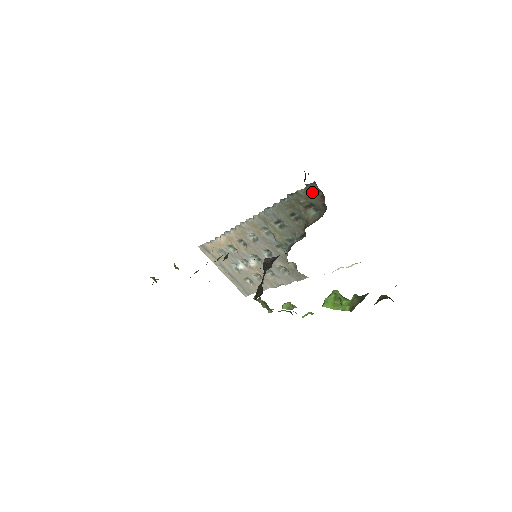
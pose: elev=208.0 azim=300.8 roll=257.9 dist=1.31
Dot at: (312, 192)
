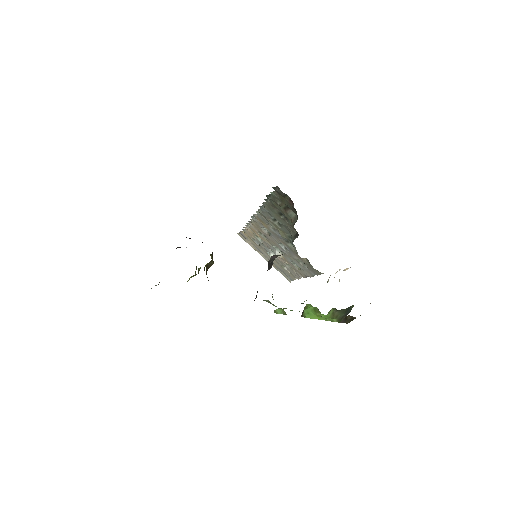
Dot at: (281, 195)
